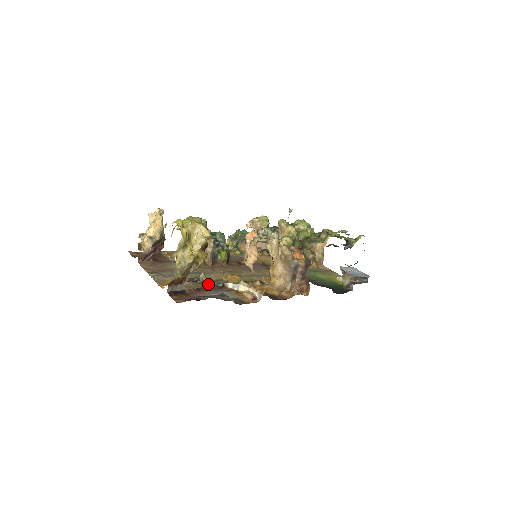
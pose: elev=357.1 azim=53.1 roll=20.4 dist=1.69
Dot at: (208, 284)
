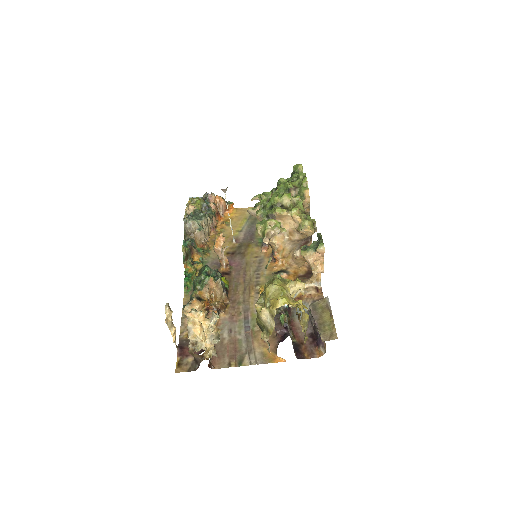
Dot at: (325, 318)
